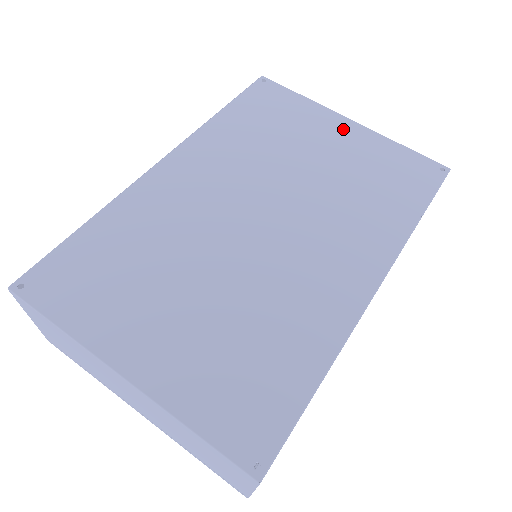
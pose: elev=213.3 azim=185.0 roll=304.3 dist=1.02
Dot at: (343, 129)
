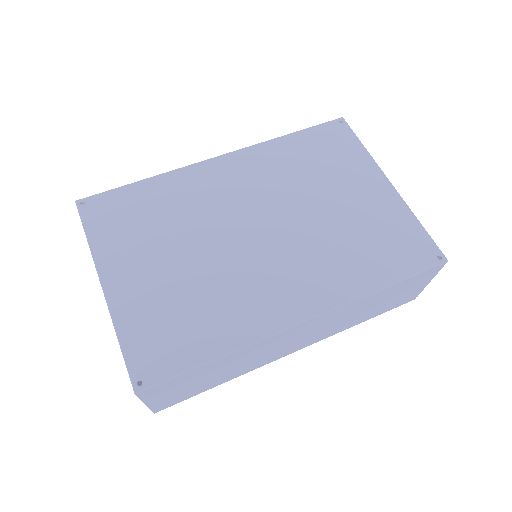
Dot at: (377, 187)
